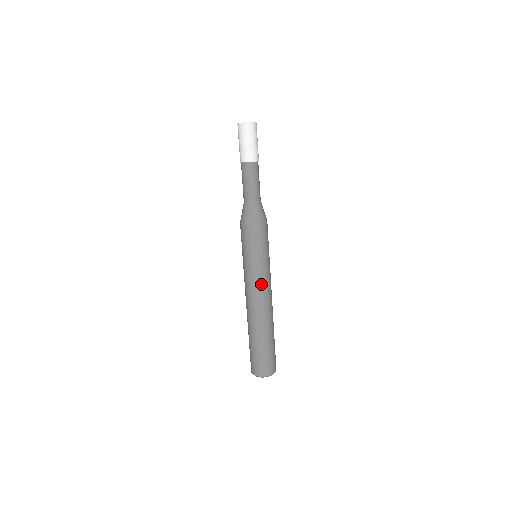
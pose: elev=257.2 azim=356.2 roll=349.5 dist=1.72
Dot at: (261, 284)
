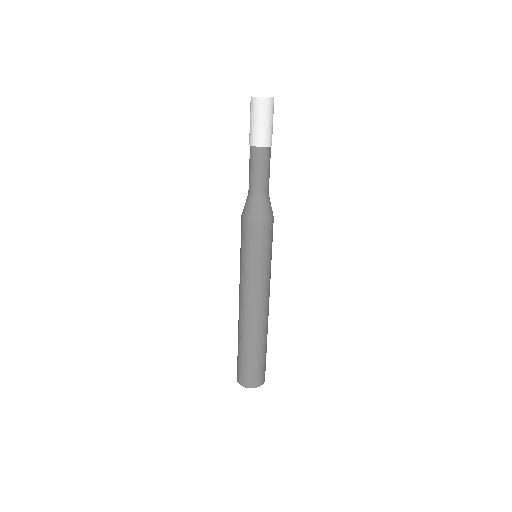
Dot at: (250, 289)
